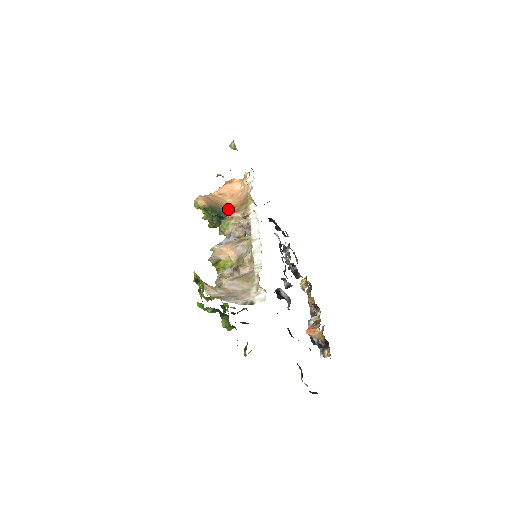
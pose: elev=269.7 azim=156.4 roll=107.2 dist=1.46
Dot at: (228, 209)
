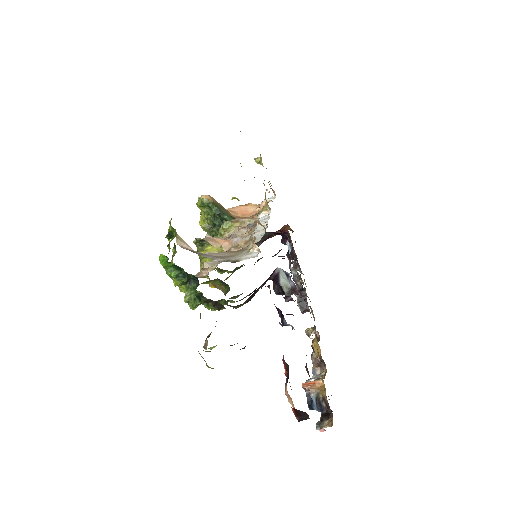
Dot at: occluded
